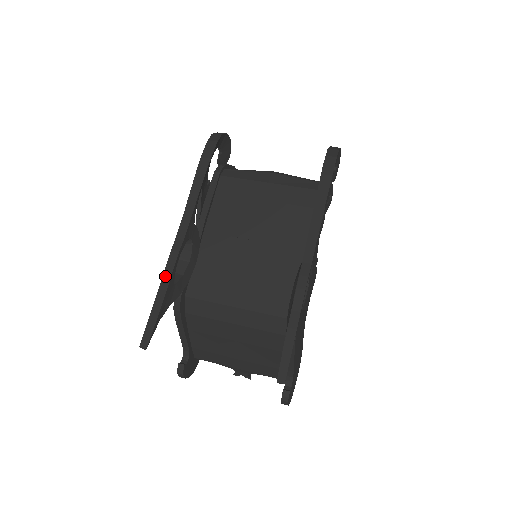
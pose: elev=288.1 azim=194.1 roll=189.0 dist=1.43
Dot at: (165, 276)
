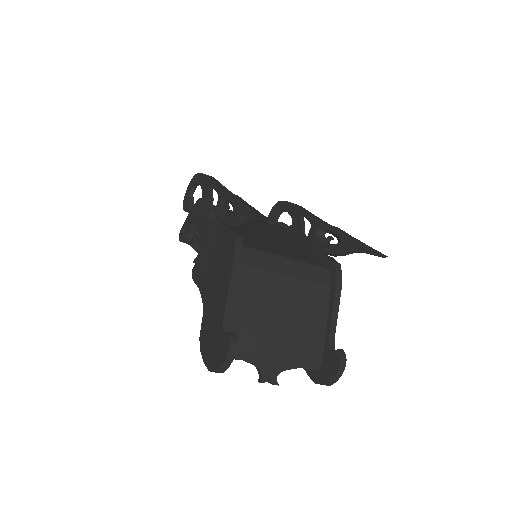
Dot at: (241, 200)
